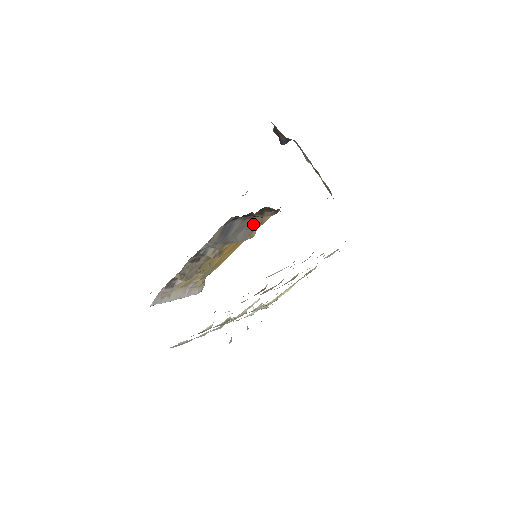
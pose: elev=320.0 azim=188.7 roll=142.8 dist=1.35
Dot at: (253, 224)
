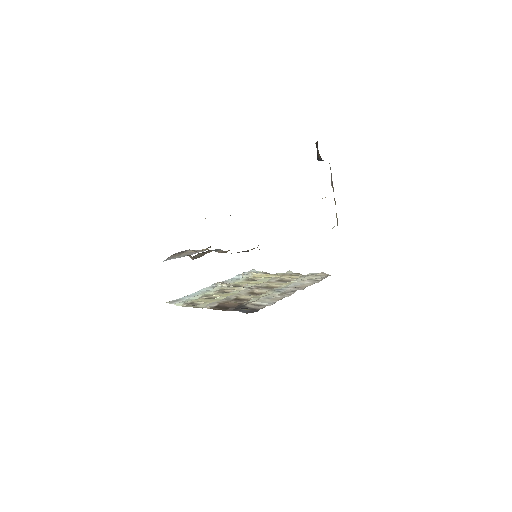
Dot at: occluded
